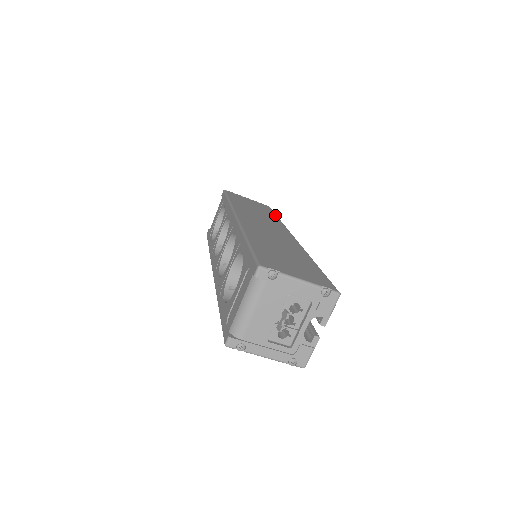
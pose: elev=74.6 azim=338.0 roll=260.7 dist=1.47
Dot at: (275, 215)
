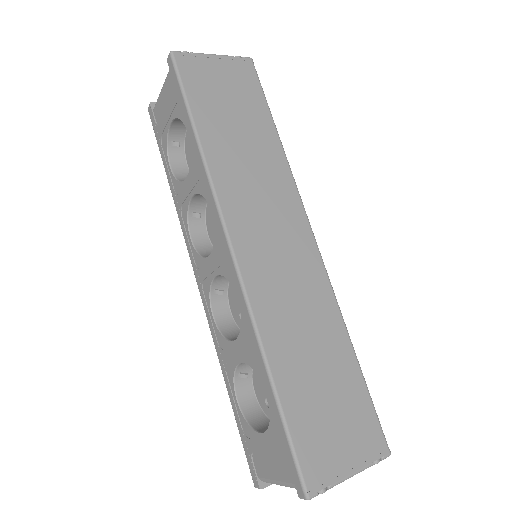
Dot at: (271, 122)
